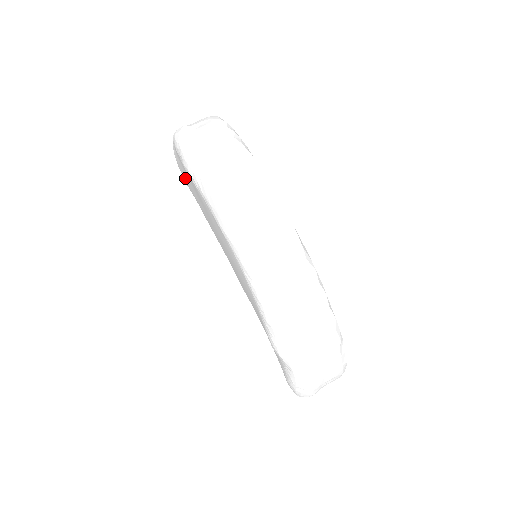
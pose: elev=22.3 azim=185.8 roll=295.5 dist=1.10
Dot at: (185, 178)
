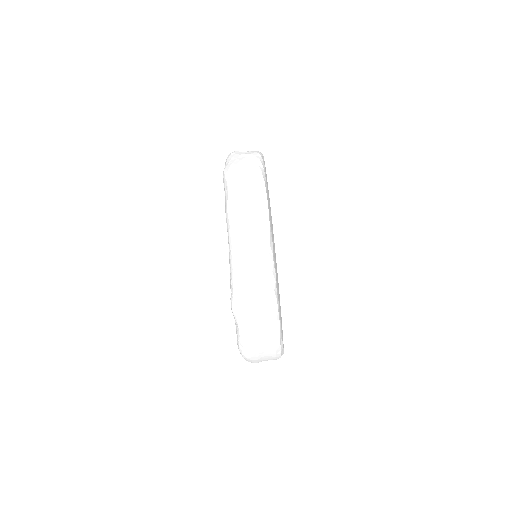
Dot at: occluded
